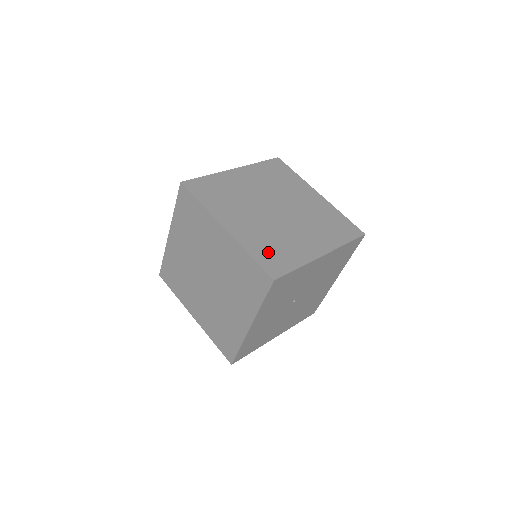
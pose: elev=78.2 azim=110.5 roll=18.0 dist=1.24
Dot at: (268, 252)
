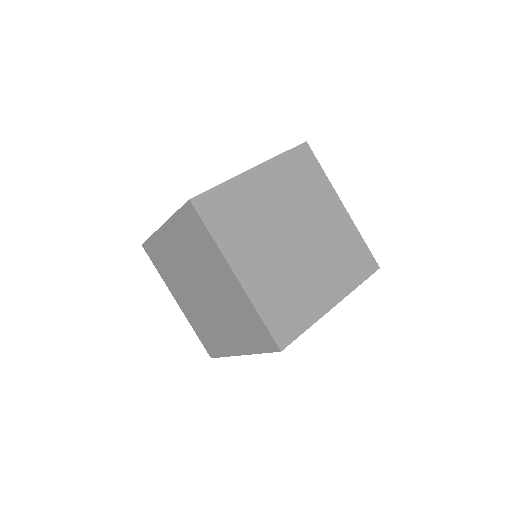
Dot at: (279, 309)
